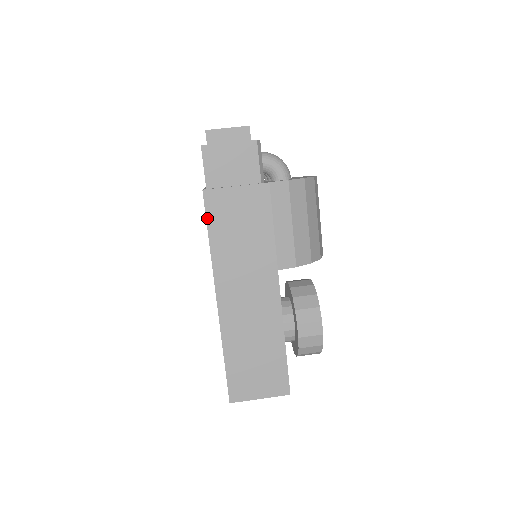
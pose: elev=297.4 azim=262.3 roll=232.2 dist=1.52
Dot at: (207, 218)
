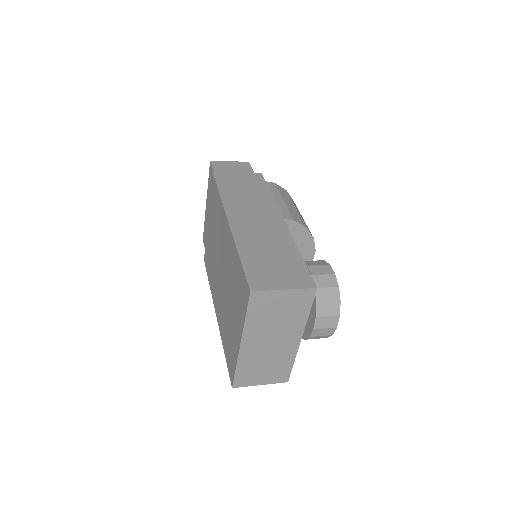
Dot at: (217, 182)
